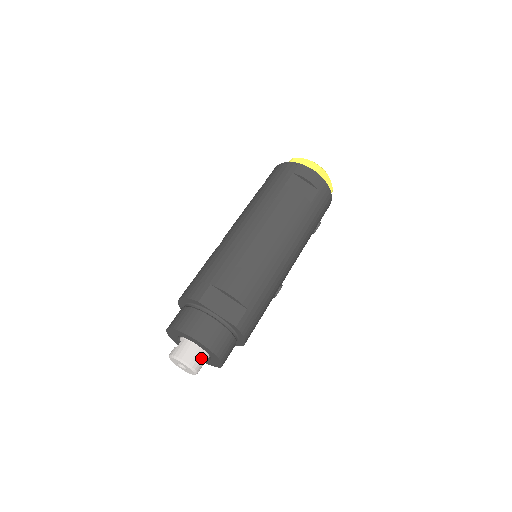
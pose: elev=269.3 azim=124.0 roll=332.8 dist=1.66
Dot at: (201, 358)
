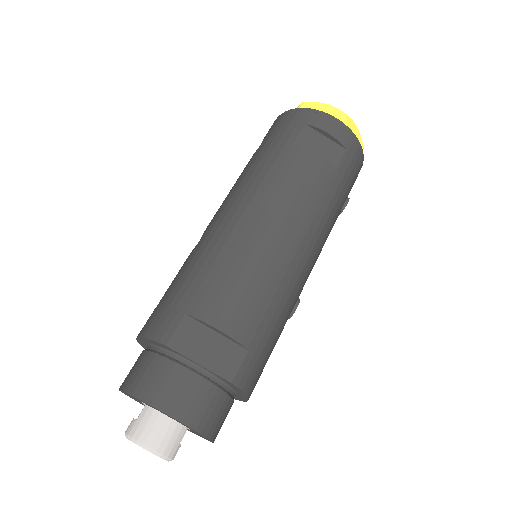
Dot at: (177, 436)
